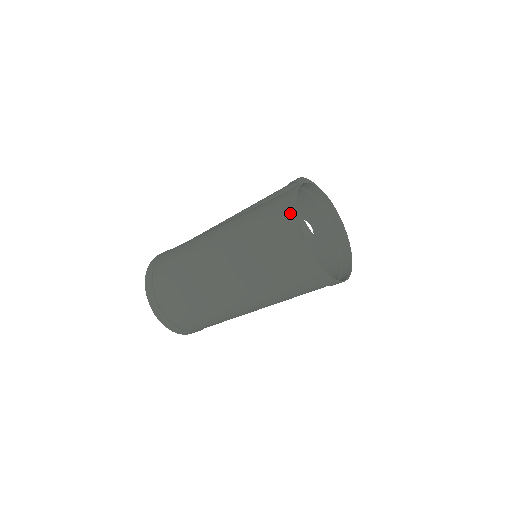
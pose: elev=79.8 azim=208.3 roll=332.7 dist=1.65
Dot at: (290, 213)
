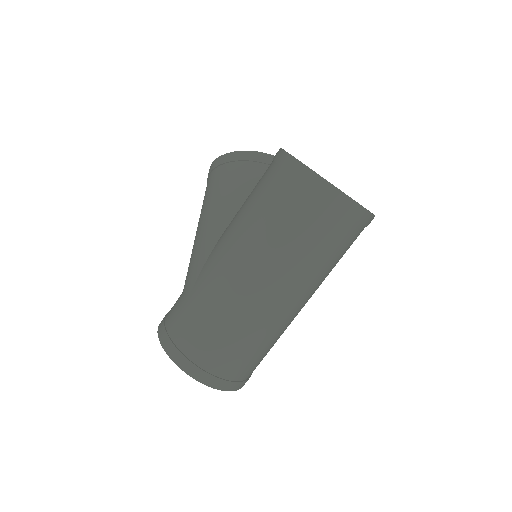
Dot at: (318, 185)
